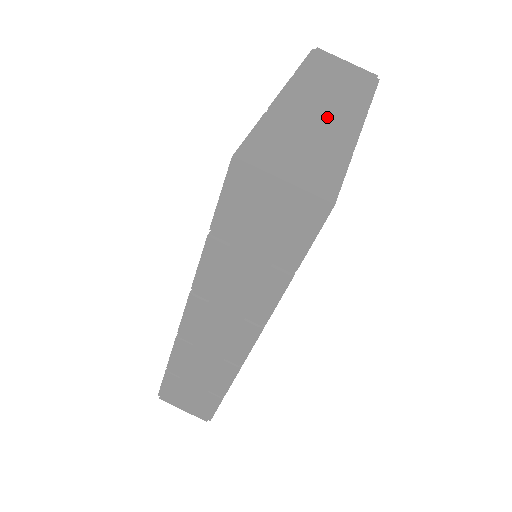
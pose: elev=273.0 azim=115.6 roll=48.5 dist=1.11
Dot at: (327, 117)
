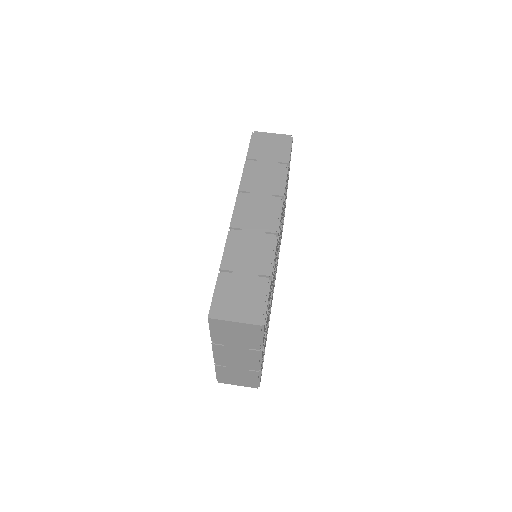
Dot at: occluded
